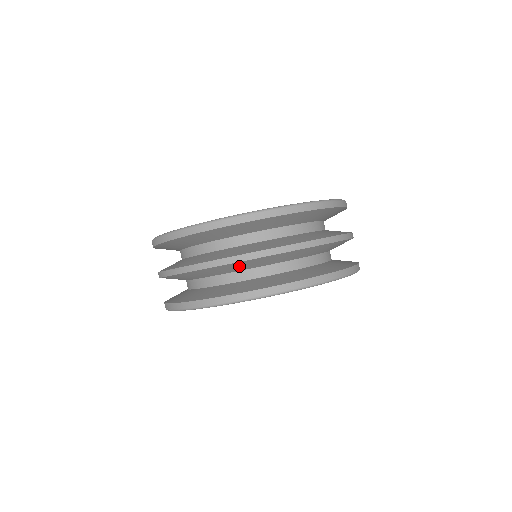
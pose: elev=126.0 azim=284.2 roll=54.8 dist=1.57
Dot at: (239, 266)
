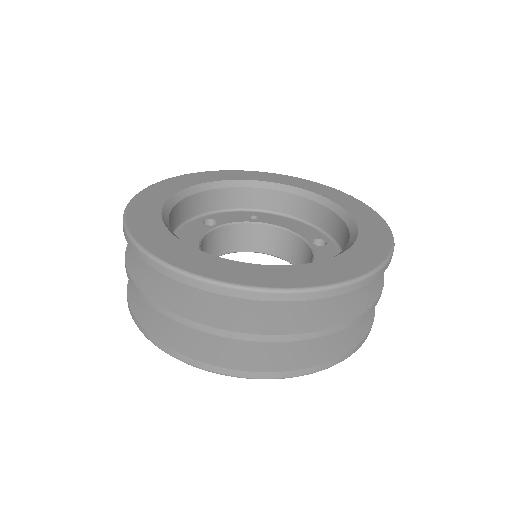
Dot at: occluded
